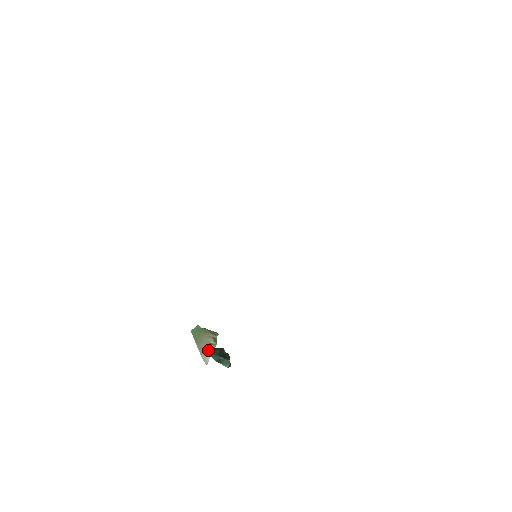
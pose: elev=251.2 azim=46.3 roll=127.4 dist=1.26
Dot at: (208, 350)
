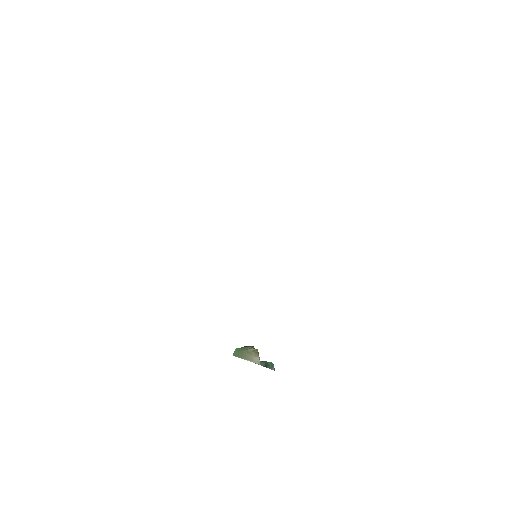
Dot at: (255, 355)
